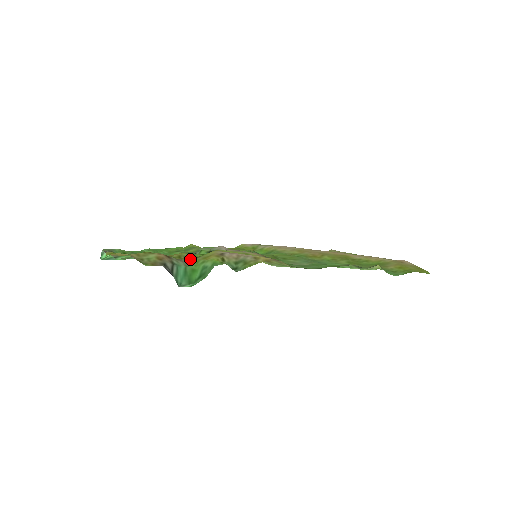
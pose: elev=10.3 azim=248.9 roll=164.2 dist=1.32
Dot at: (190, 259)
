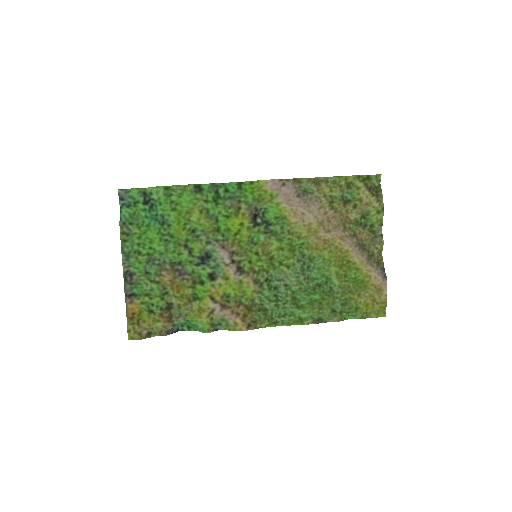
Dot at: (189, 302)
